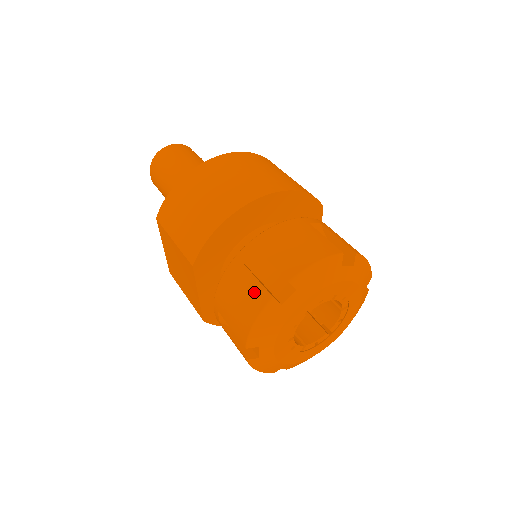
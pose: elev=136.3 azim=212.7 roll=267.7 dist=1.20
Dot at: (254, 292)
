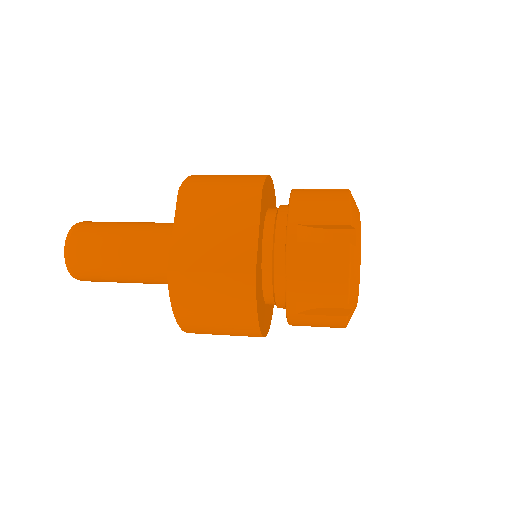
Dot at: (332, 192)
